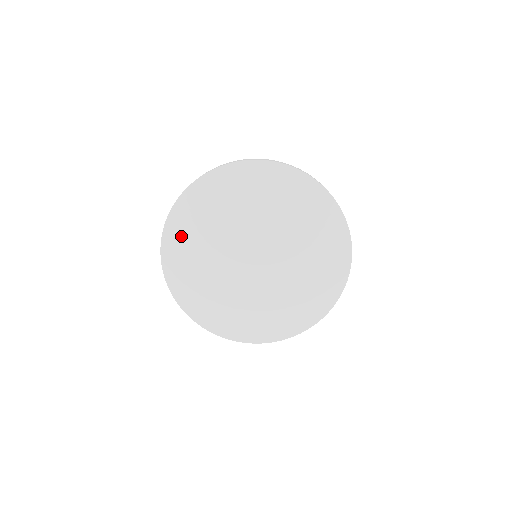
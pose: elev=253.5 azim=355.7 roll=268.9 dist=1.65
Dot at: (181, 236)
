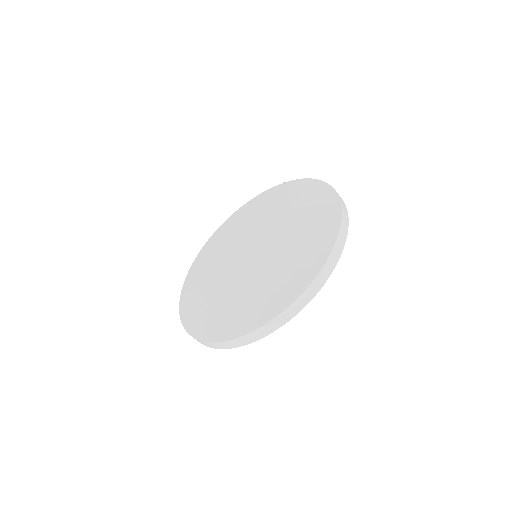
Dot at: (210, 248)
